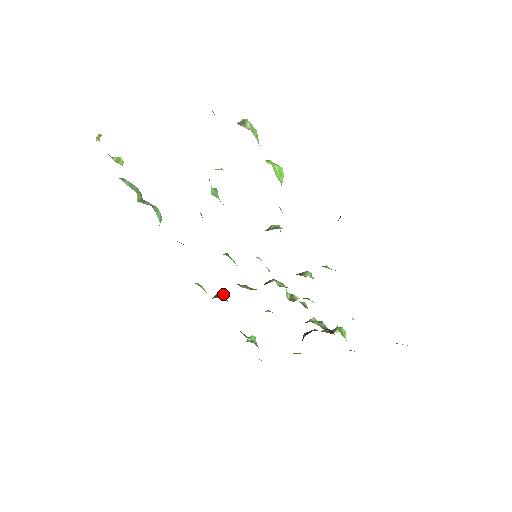
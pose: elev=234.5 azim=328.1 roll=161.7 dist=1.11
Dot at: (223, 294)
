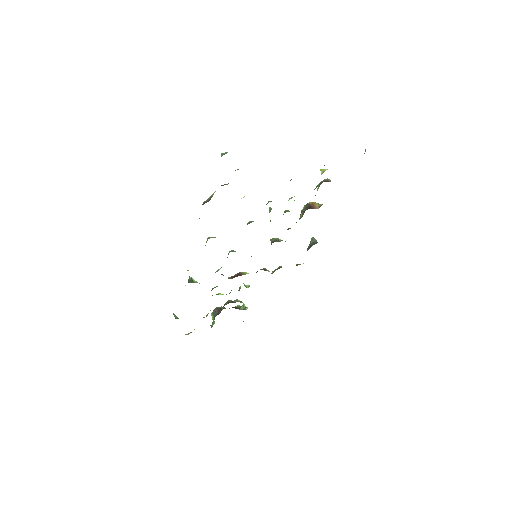
Dot at: (192, 279)
